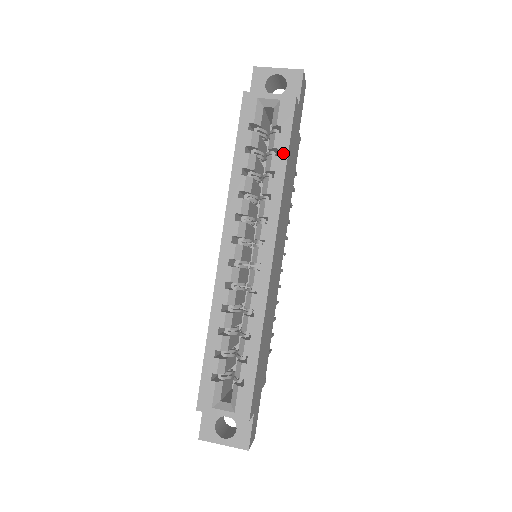
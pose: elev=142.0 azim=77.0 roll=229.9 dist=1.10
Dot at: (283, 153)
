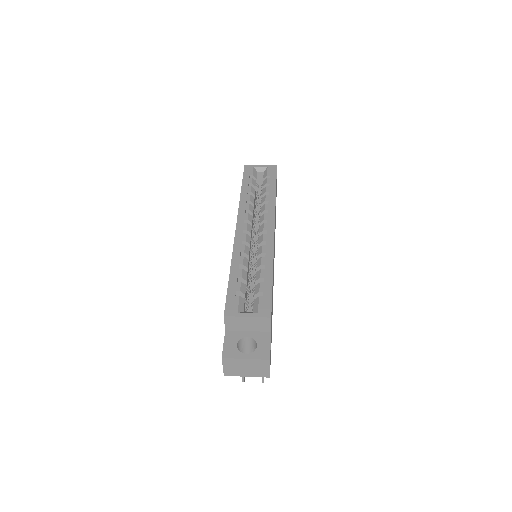
Dot at: (273, 185)
